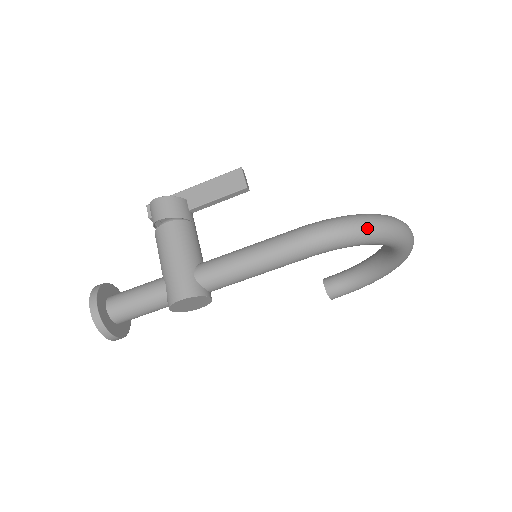
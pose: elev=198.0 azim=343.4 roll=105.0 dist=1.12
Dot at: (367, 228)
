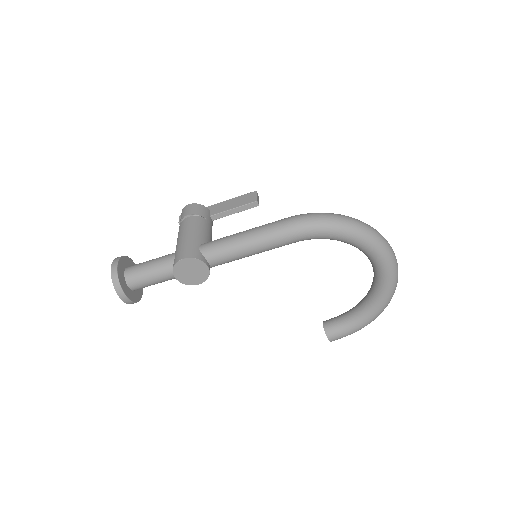
Dot at: (344, 221)
